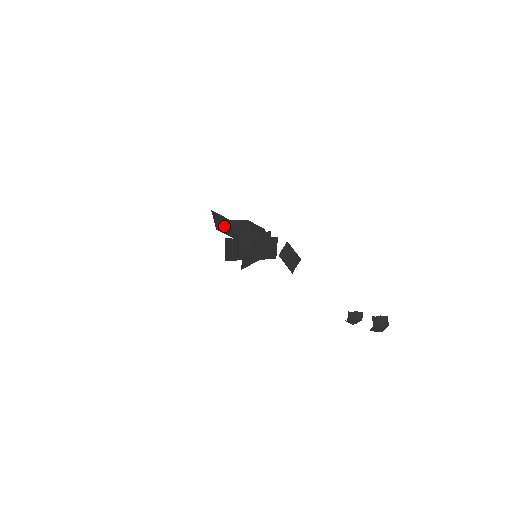
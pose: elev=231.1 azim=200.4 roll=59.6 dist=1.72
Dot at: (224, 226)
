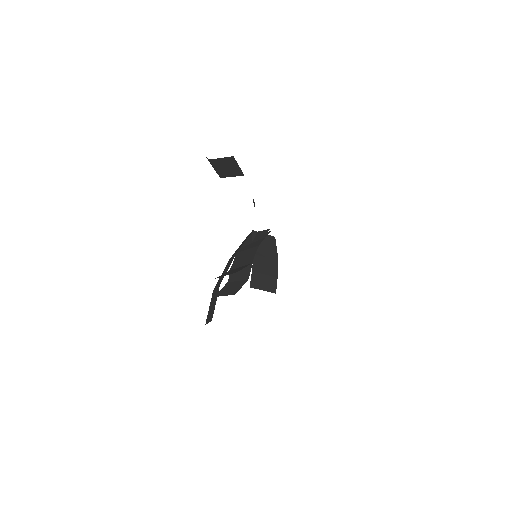
Dot at: occluded
